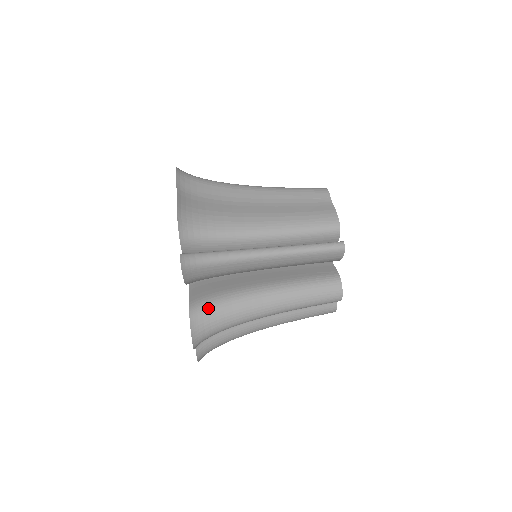
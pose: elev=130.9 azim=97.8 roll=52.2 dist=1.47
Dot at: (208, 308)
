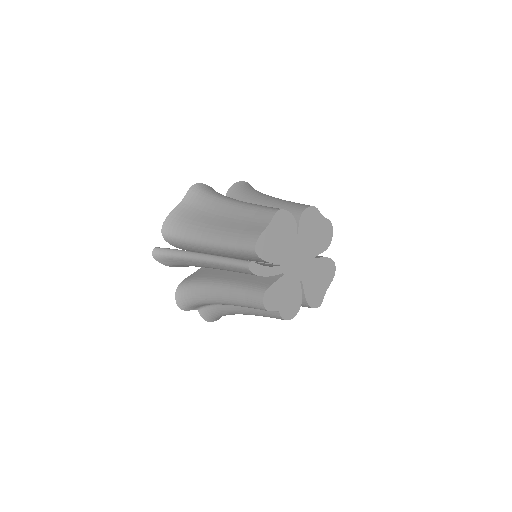
Dot at: (188, 286)
